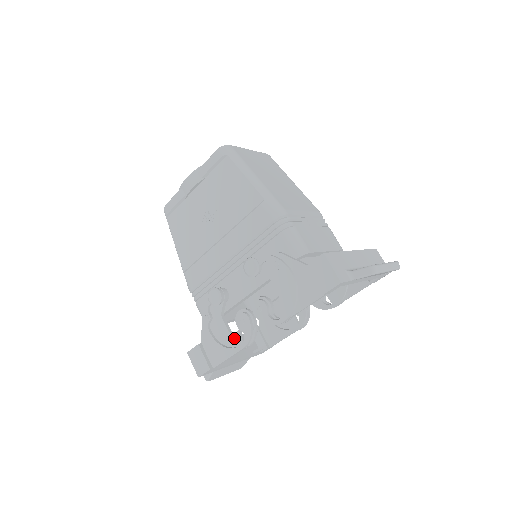
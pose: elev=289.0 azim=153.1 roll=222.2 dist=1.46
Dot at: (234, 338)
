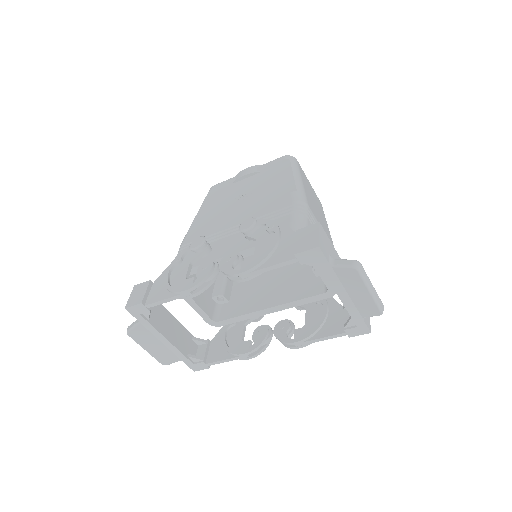
Dot at: (186, 282)
